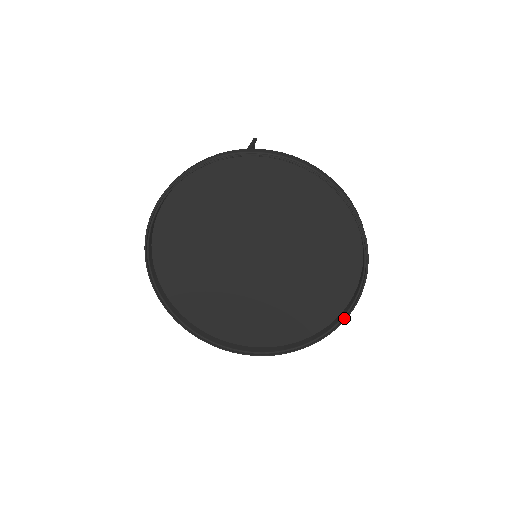
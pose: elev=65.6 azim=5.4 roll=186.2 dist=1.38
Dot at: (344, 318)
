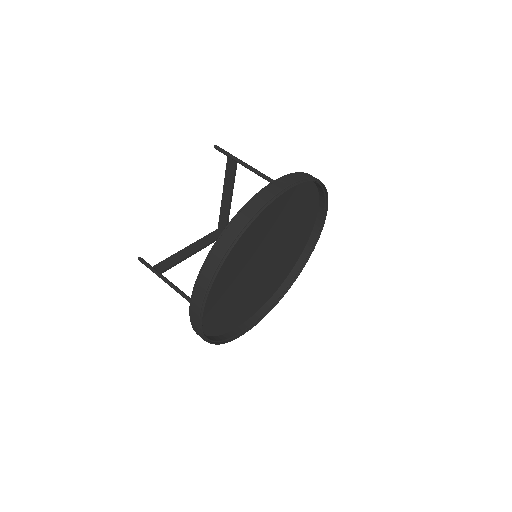
Dot at: (301, 270)
